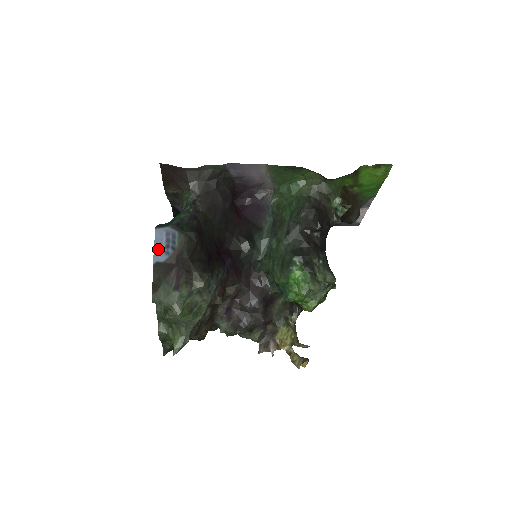
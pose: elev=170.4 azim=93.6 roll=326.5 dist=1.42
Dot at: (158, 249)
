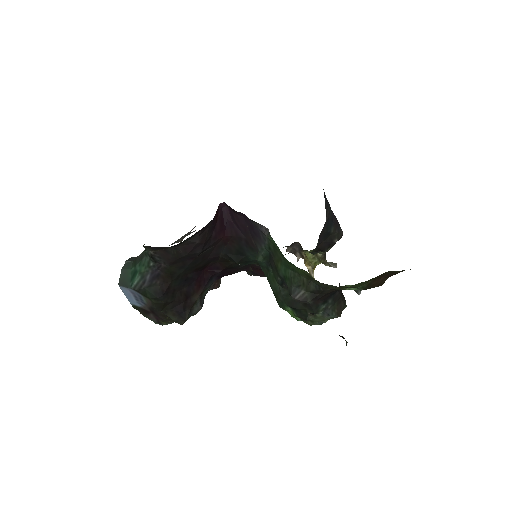
Dot at: (130, 298)
